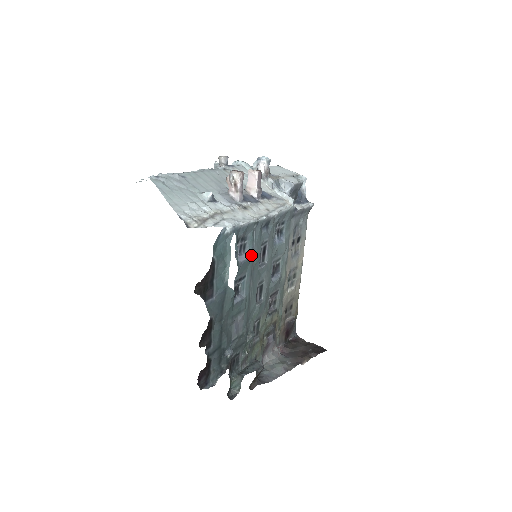
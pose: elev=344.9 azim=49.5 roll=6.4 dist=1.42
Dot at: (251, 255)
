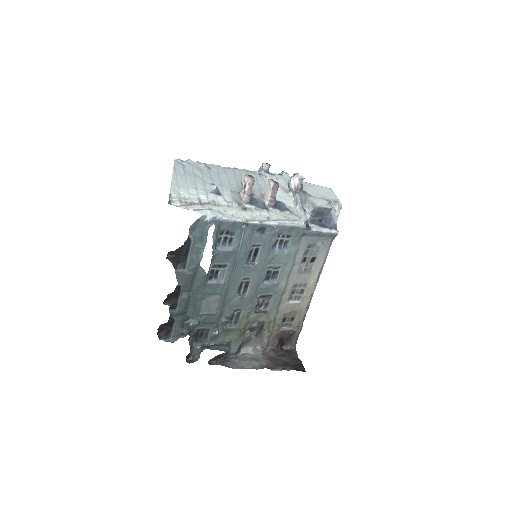
Dot at: (236, 250)
